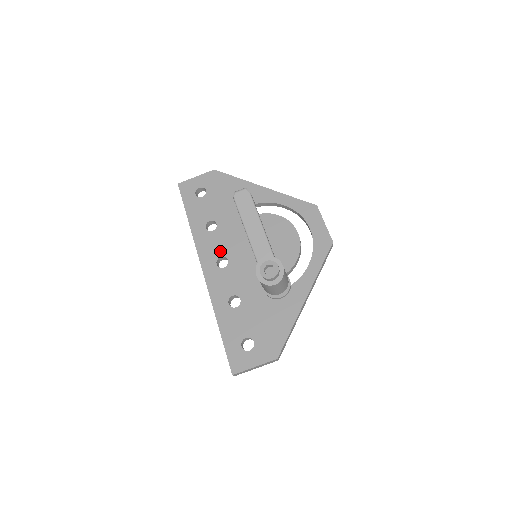
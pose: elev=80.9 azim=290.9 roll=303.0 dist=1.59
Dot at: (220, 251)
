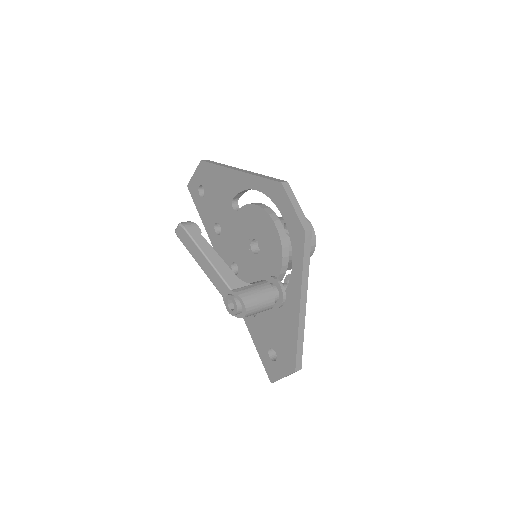
Dot at: (230, 256)
